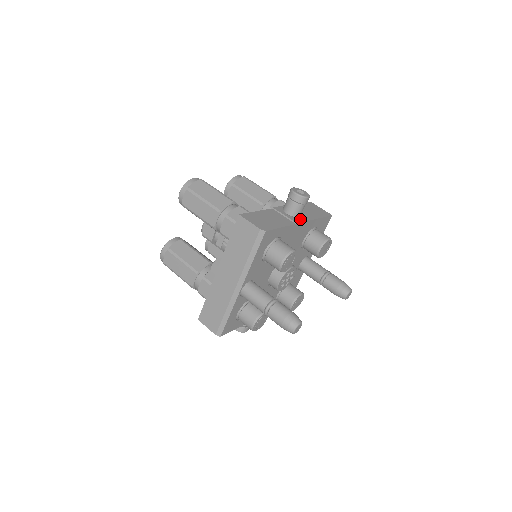
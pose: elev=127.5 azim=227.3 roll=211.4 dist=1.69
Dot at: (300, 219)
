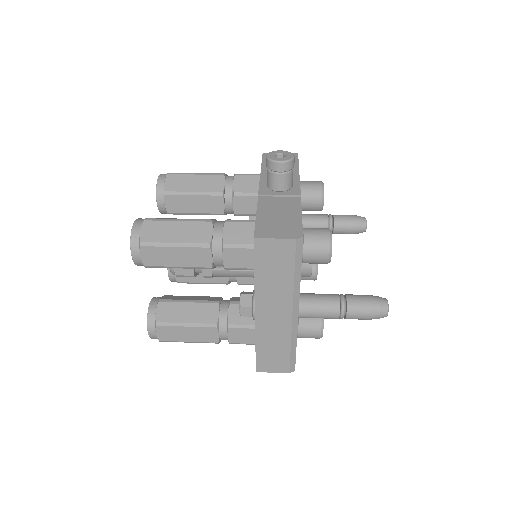
Dot at: (295, 187)
